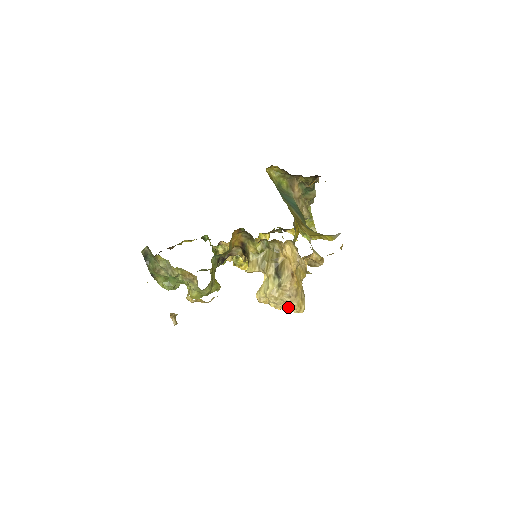
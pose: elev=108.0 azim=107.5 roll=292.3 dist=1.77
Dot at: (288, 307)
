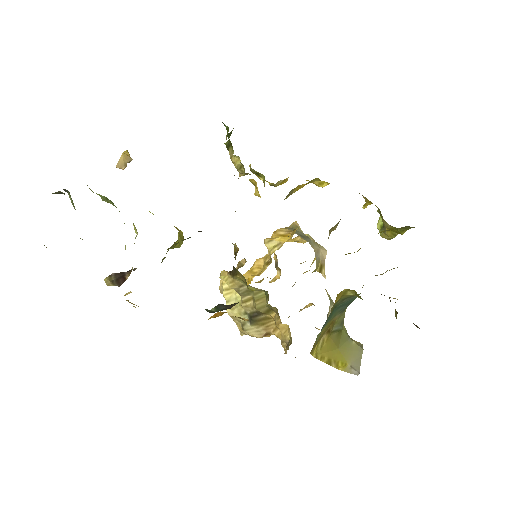
Dot at: occluded
